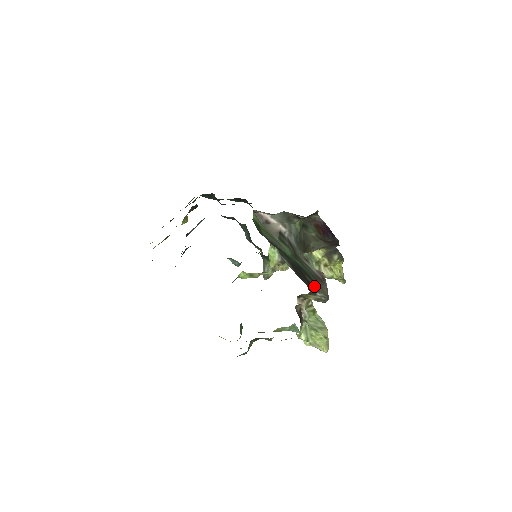
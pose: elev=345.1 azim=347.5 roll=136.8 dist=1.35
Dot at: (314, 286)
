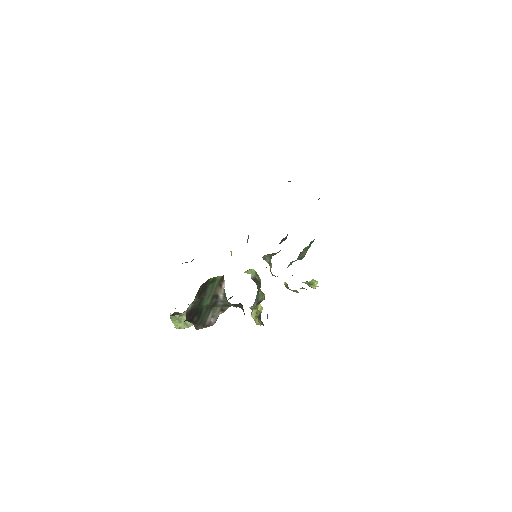
Dot at: (194, 322)
